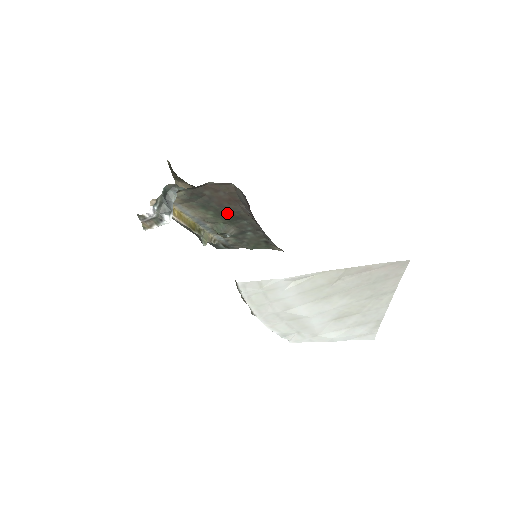
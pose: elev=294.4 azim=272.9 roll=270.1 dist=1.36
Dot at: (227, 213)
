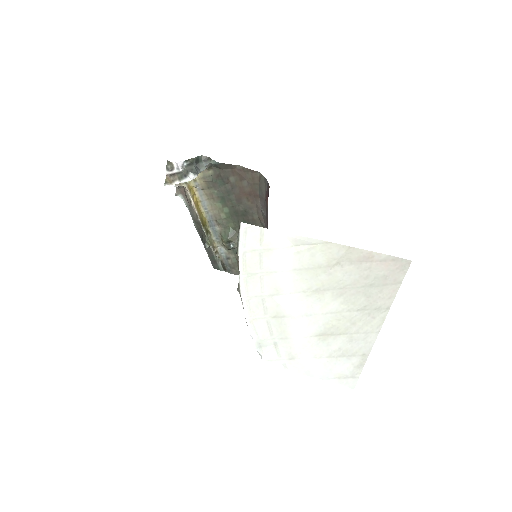
Dot at: (241, 213)
